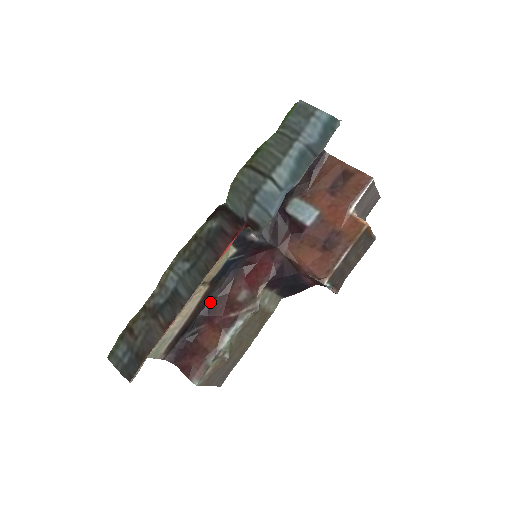
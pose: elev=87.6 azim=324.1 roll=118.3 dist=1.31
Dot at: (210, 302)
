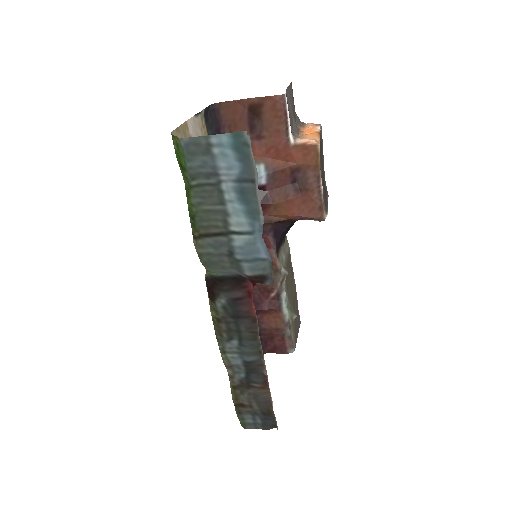
Dot at: occluded
